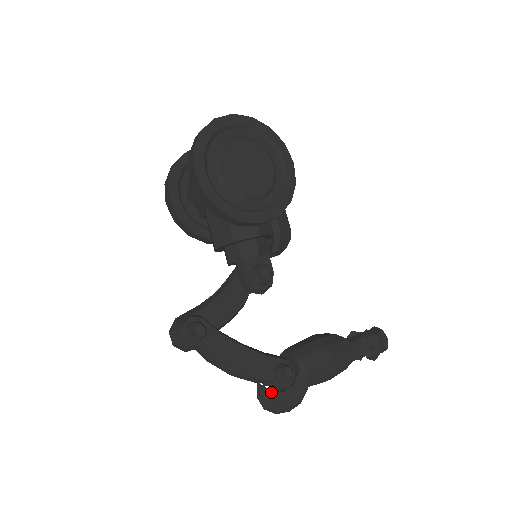
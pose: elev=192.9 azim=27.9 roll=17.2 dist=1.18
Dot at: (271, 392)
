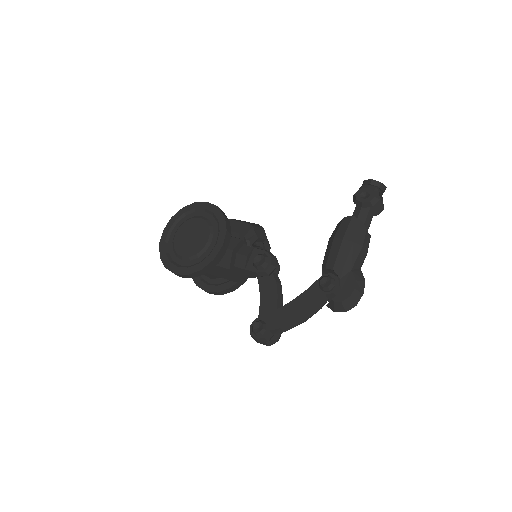
Dot at: (332, 301)
